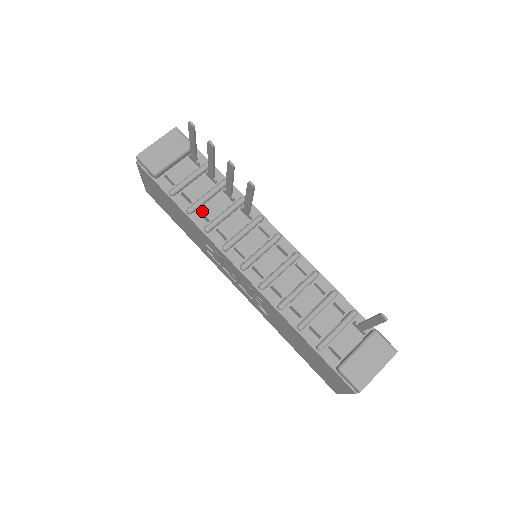
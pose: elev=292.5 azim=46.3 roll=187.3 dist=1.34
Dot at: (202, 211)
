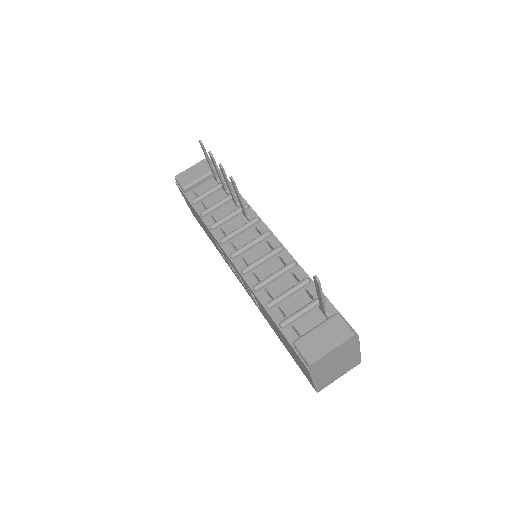
Dot at: (213, 215)
